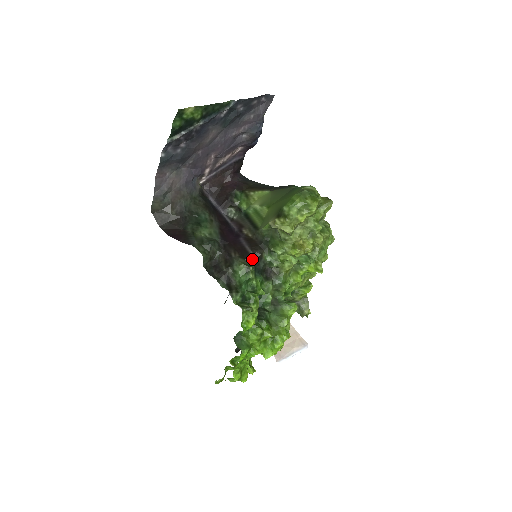
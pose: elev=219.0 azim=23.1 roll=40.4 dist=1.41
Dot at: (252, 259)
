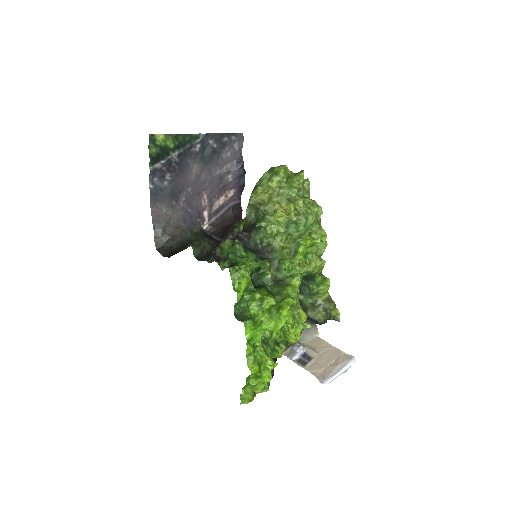
Dot at: (239, 238)
